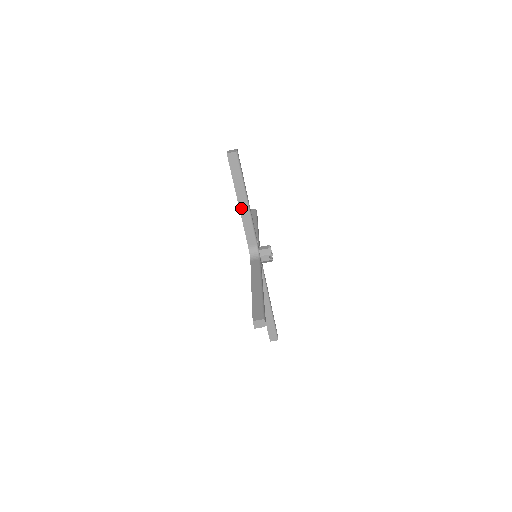
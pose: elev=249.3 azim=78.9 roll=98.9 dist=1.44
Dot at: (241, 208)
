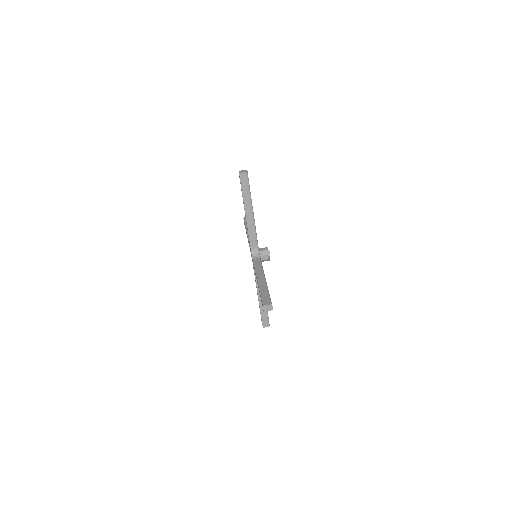
Dot at: (247, 217)
